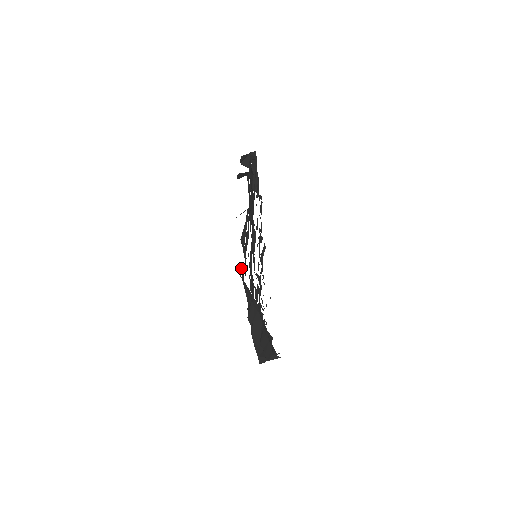
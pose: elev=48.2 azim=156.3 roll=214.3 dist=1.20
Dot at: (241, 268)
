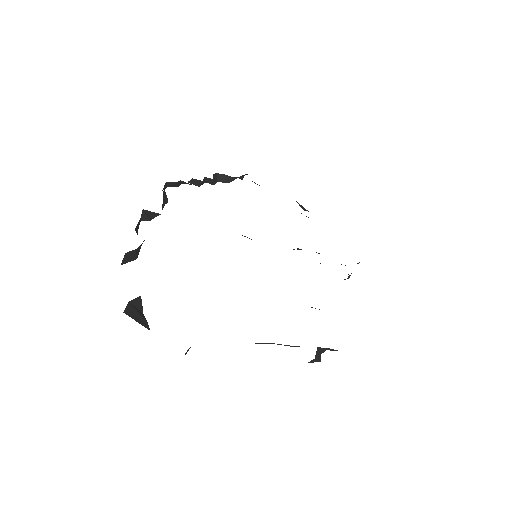
Dot at: occluded
